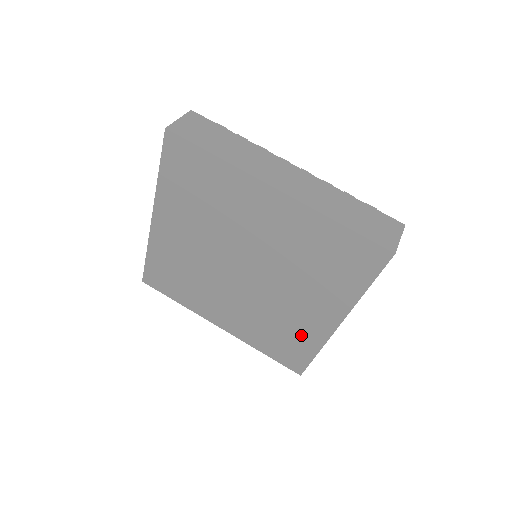
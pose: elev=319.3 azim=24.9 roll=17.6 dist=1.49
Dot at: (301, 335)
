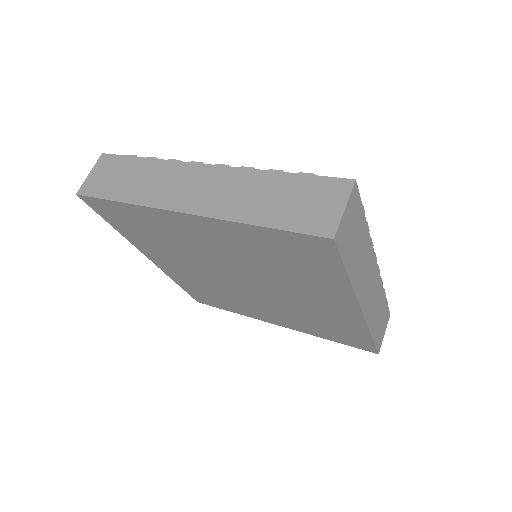
Dot at: (341, 323)
